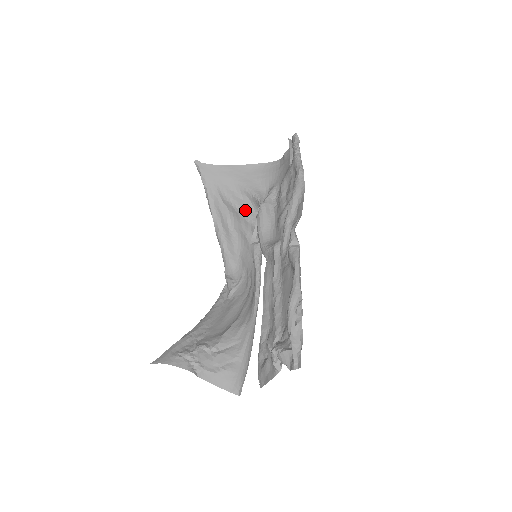
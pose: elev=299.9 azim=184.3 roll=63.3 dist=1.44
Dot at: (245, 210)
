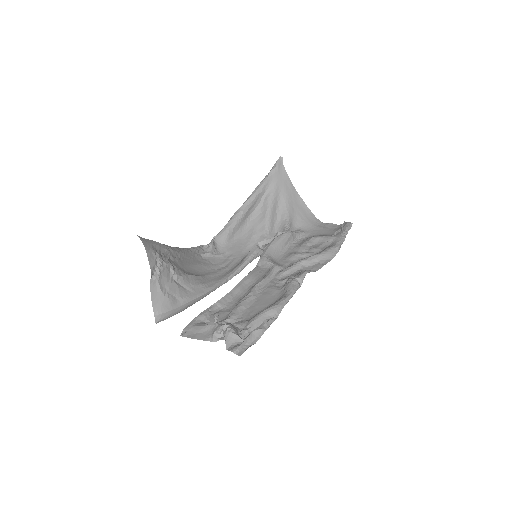
Dot at: (271, 221)
